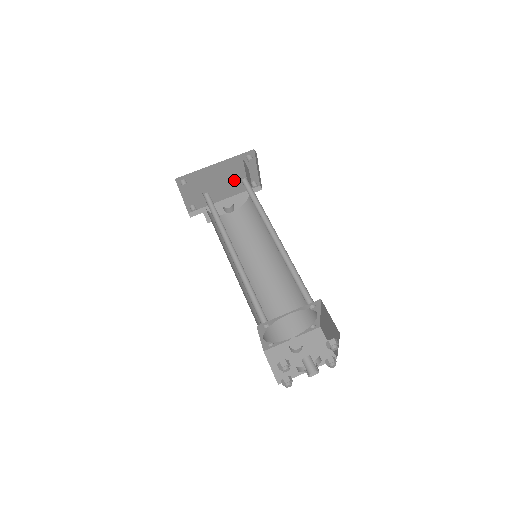
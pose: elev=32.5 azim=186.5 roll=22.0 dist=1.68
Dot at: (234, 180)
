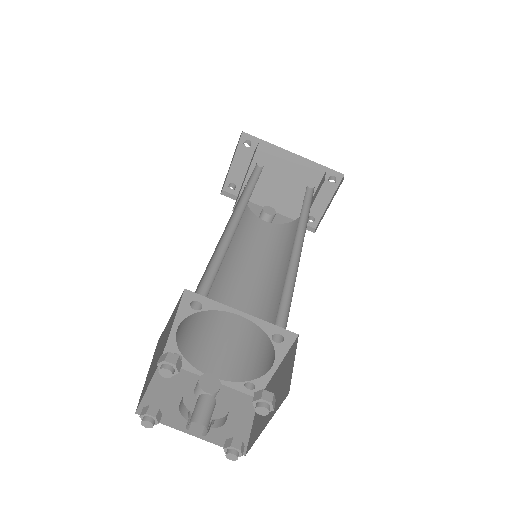
Dot at: (296, 195)
